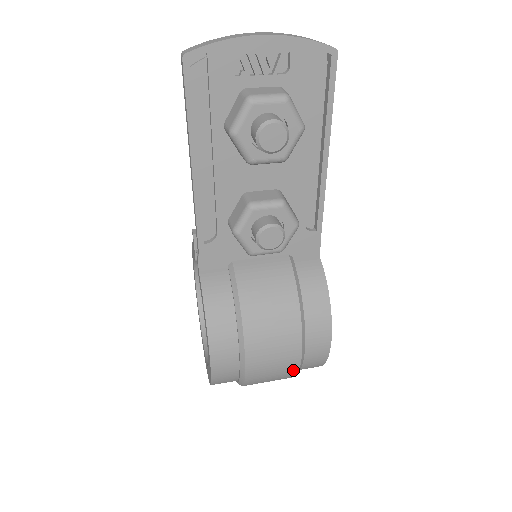
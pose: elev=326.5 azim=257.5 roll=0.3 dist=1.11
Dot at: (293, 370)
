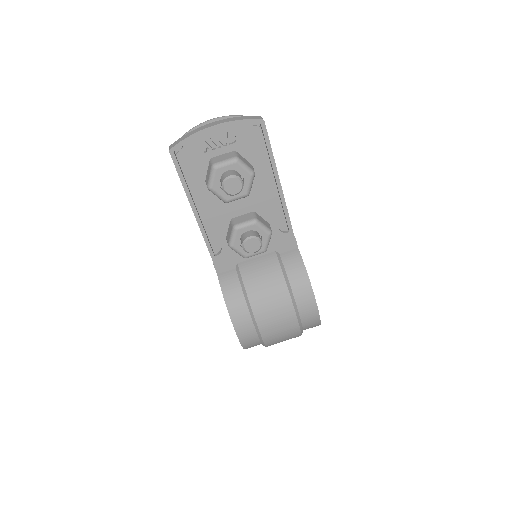
Dot at: (296, 330)
